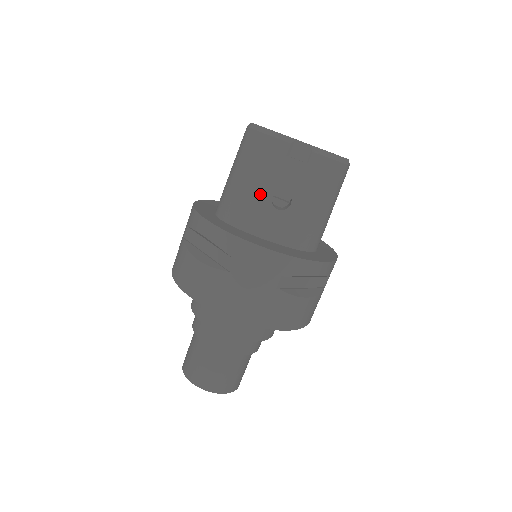
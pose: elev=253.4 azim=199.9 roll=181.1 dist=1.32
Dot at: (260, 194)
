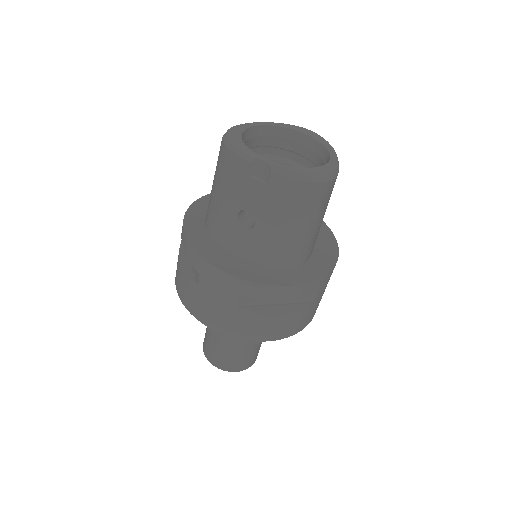
Dot at: (228, 210)
